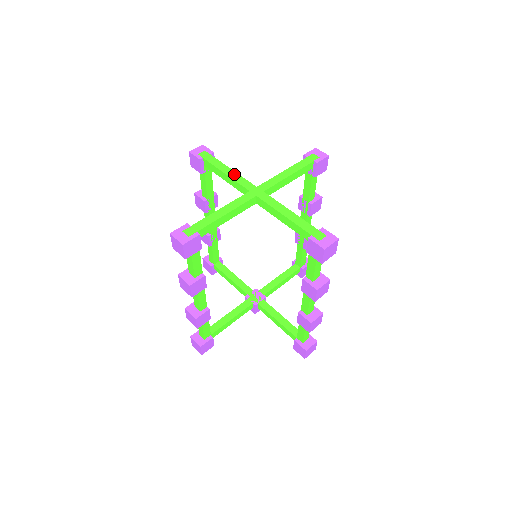
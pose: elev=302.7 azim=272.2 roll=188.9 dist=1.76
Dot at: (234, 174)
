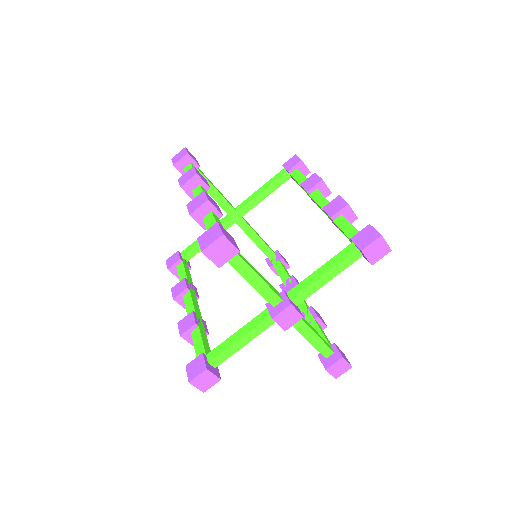
Dot at: occluded
